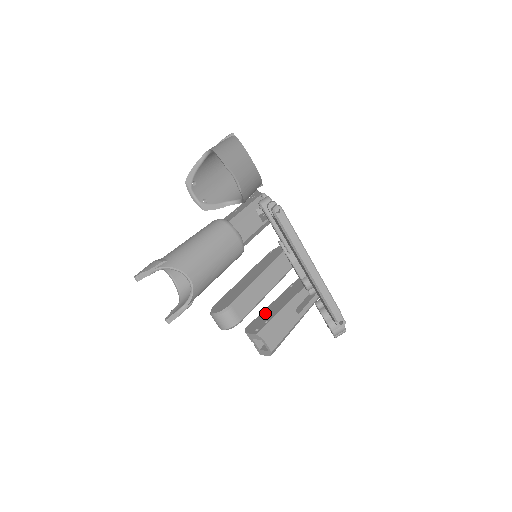
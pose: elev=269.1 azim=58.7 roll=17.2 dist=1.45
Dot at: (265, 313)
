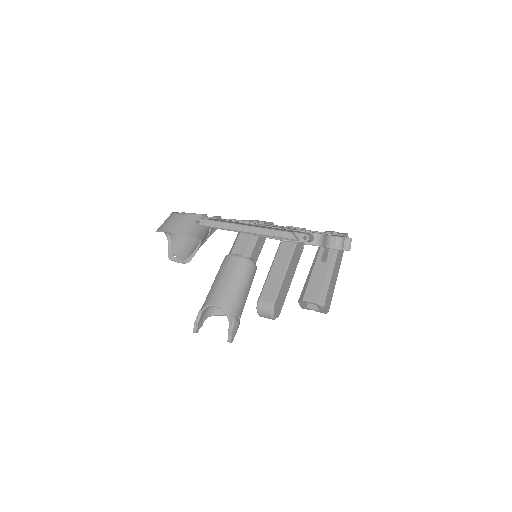
Dot at: occluded
